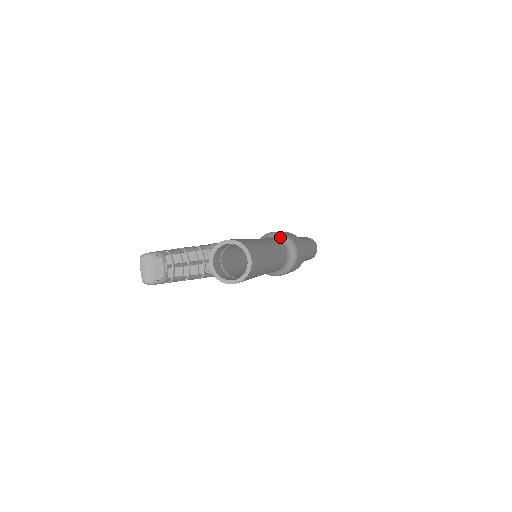
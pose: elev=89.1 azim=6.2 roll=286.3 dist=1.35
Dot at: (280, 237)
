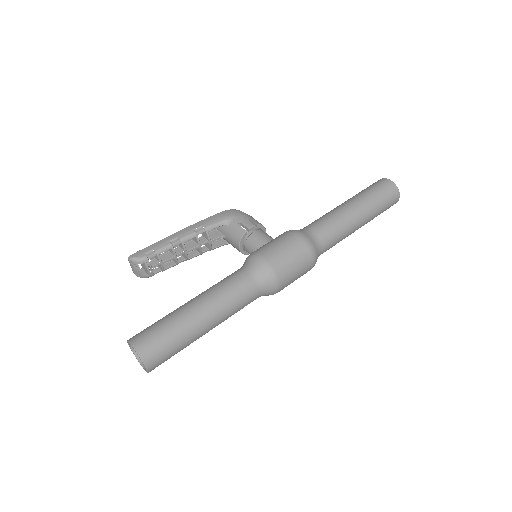
Dot at: (260, 272)
